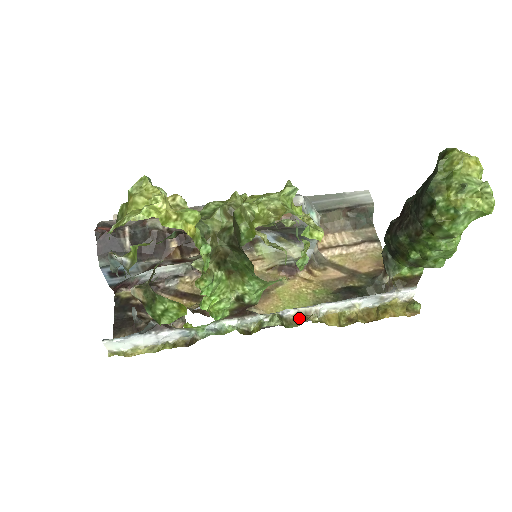
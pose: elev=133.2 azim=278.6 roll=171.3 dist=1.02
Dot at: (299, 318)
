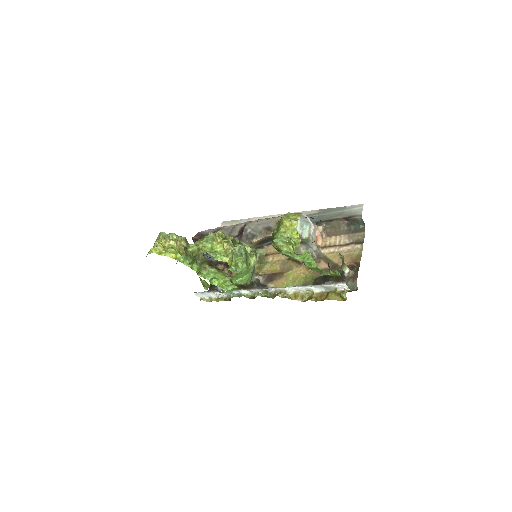
Dot at: (276, 294)
